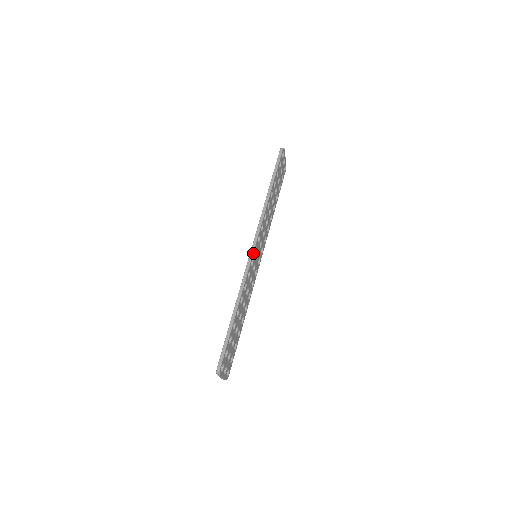
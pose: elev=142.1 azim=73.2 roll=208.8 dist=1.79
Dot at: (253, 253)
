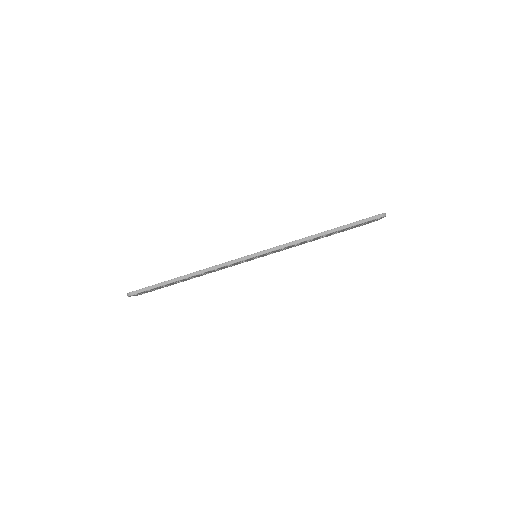
Dot at: (250, 258)
